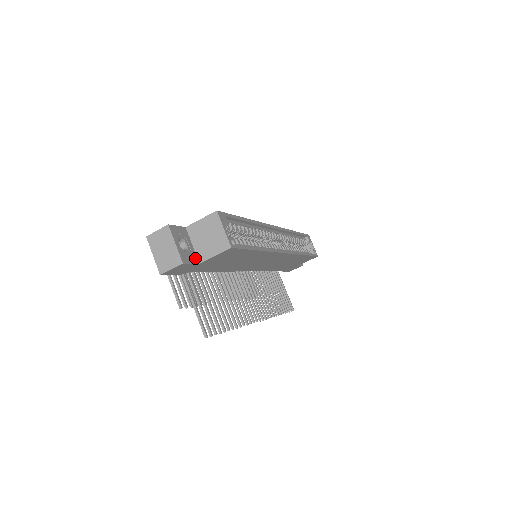
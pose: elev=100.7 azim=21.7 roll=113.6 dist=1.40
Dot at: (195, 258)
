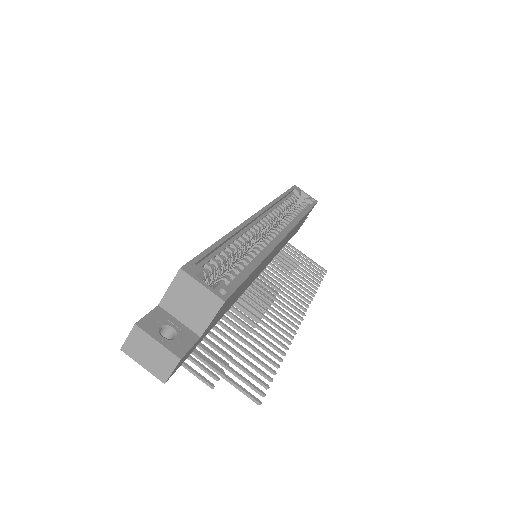
Dot at: (191, 335)
